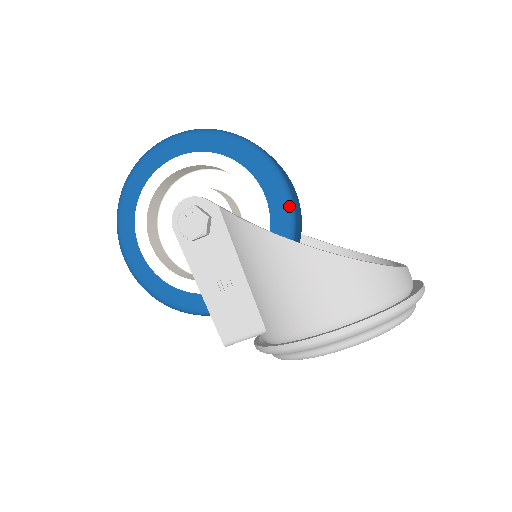
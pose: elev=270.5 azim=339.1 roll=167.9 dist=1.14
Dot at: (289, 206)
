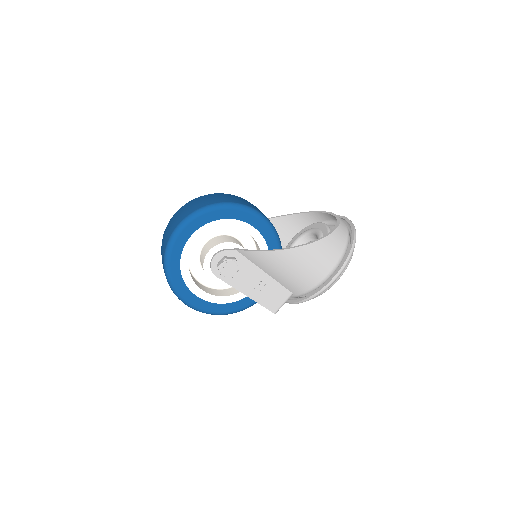
Dot at: (270, 225)
